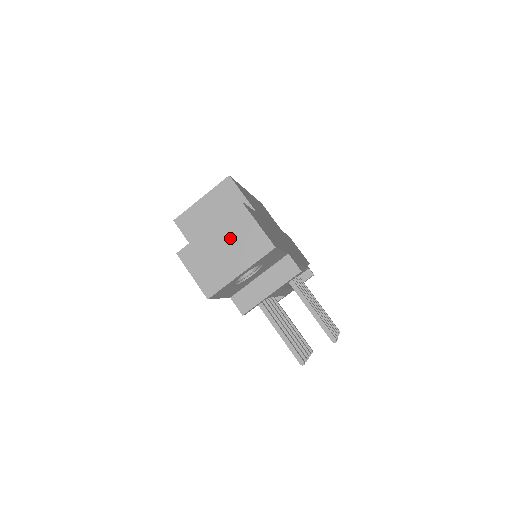
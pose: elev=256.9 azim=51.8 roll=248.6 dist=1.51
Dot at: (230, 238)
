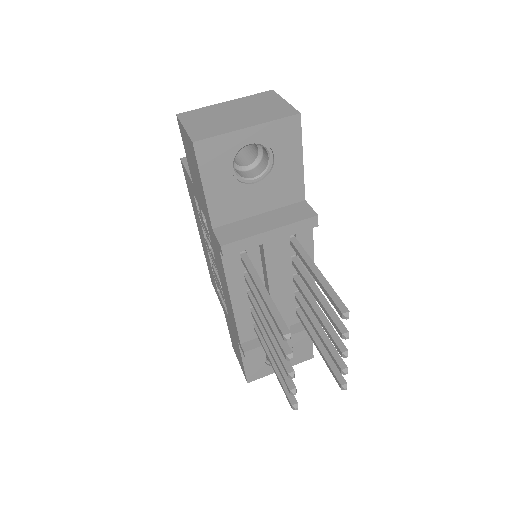
Dot at: (247, 107)
